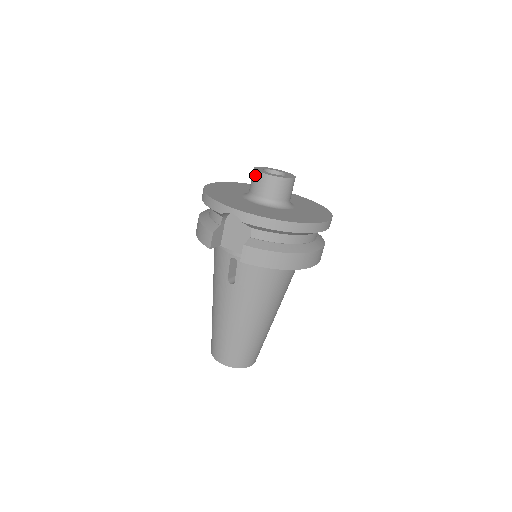
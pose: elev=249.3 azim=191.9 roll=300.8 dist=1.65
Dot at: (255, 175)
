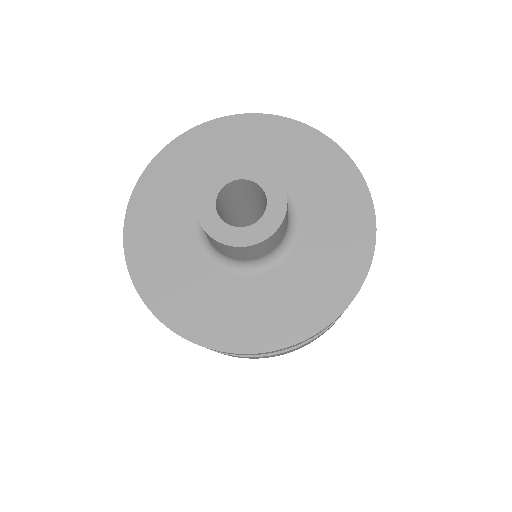
Dot at: (197, 214)
